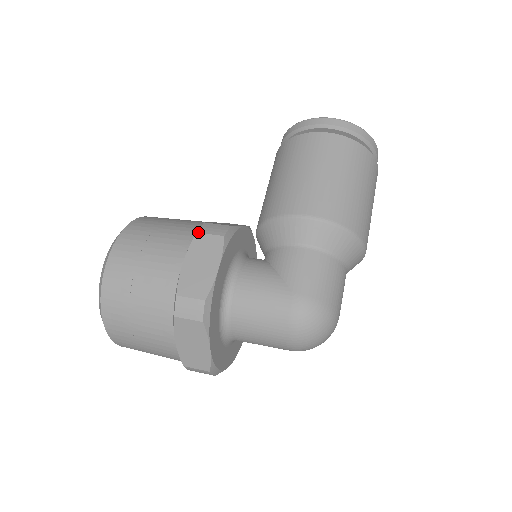
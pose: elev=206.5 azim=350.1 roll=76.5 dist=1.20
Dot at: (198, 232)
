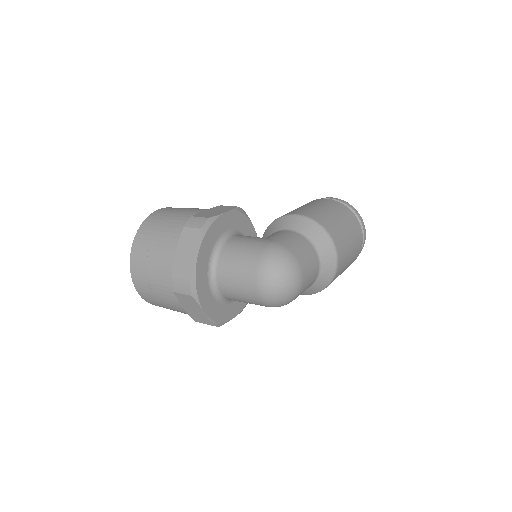
Dot at: (222, 205)
